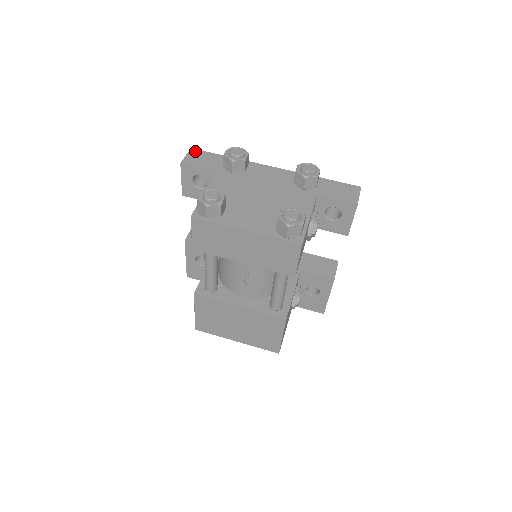
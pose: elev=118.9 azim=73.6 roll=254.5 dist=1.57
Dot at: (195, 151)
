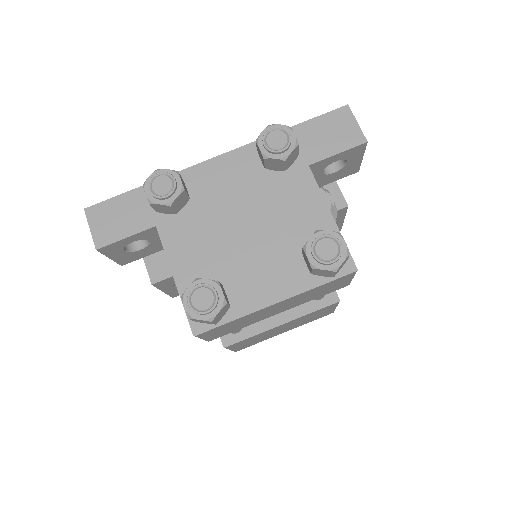
Dot at: (94, 211)
